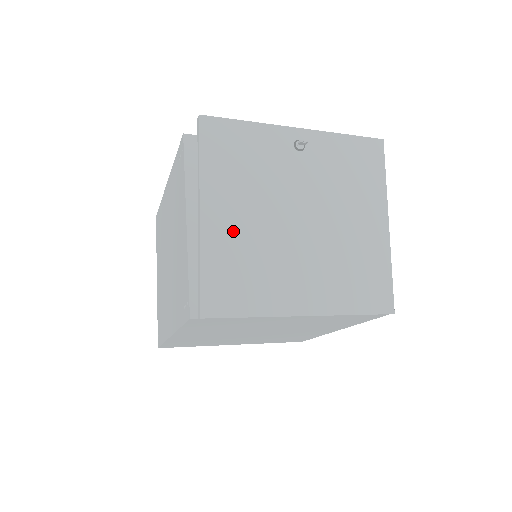
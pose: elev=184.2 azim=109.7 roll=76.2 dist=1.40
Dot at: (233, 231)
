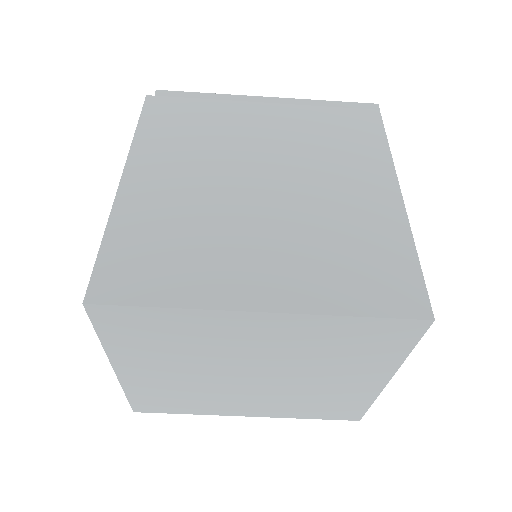
Dot at: occluded
